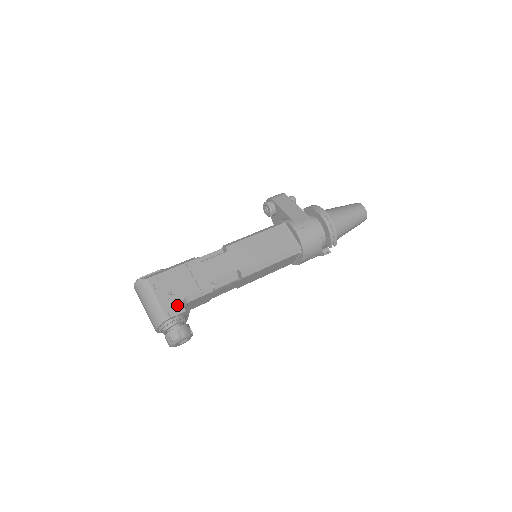
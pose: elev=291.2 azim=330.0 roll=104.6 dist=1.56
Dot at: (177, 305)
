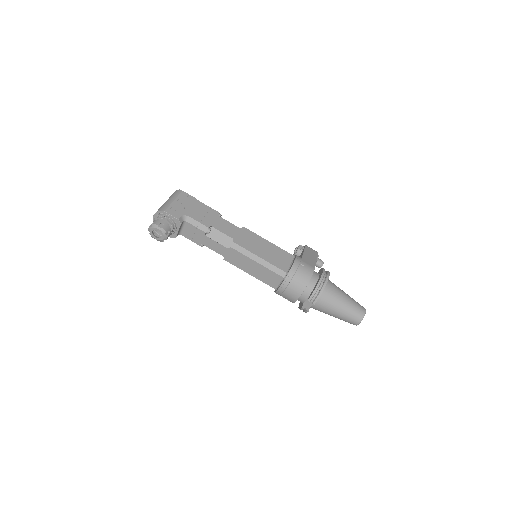
Dot at: (178, 213)
